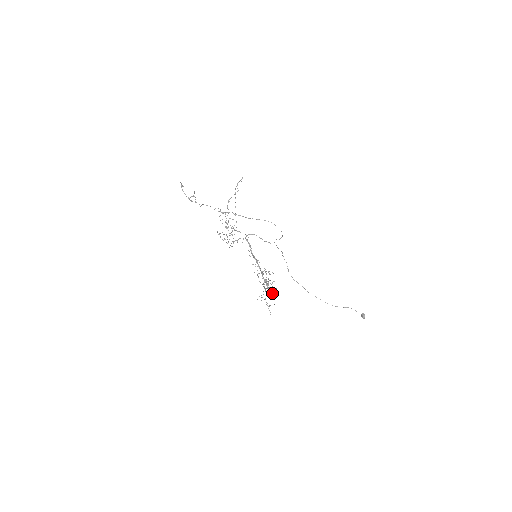
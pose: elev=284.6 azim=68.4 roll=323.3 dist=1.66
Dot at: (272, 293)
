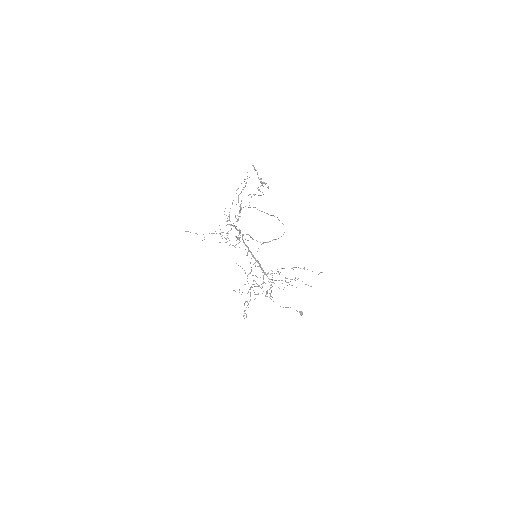
Dot at: occluded
